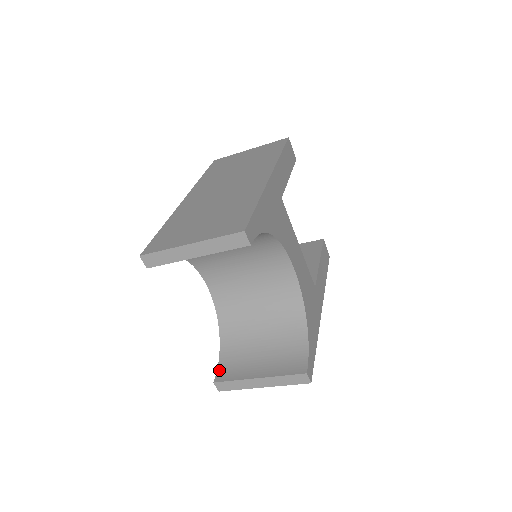
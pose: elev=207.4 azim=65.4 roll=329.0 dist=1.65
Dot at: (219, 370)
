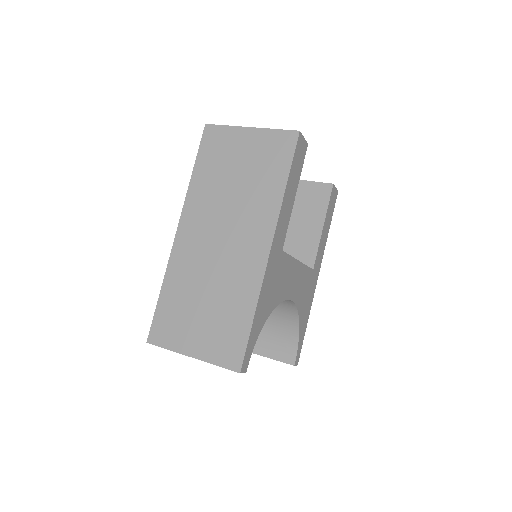
Dot at: occluded
